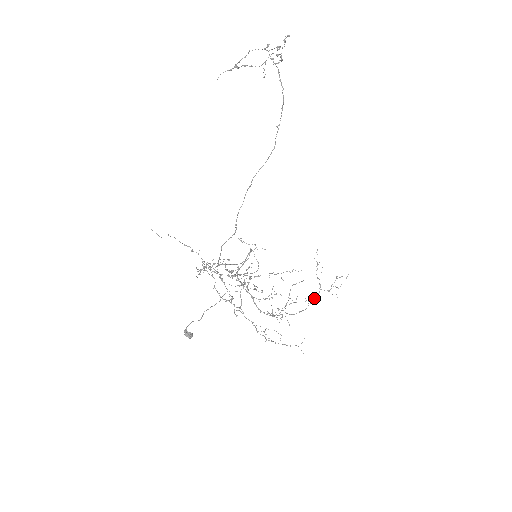
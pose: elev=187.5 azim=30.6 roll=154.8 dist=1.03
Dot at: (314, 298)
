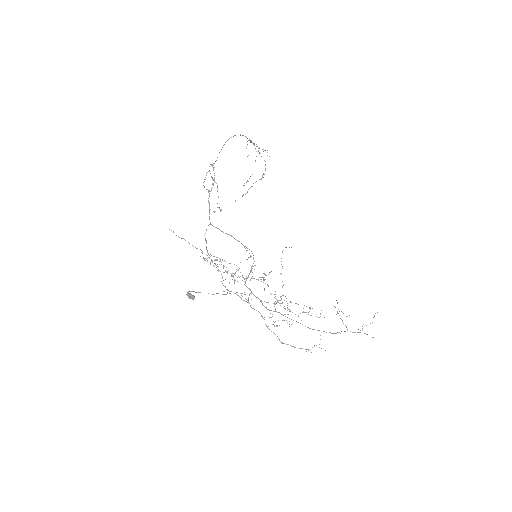
Dot at: (339, 332)
